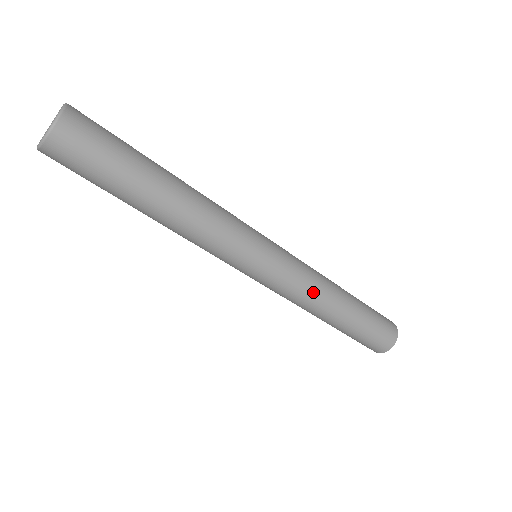
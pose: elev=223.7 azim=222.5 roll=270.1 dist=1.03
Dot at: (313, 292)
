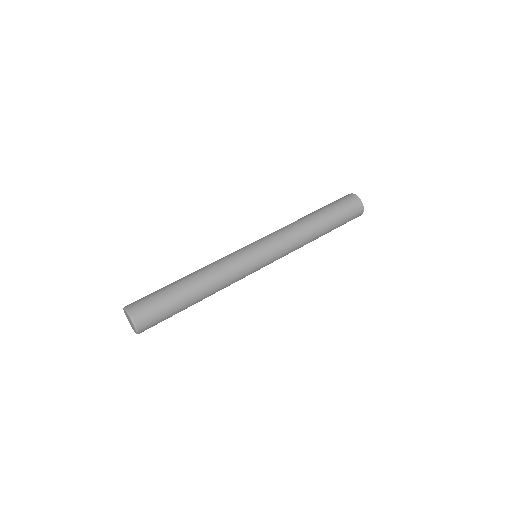
Dot at: (297, 239)
